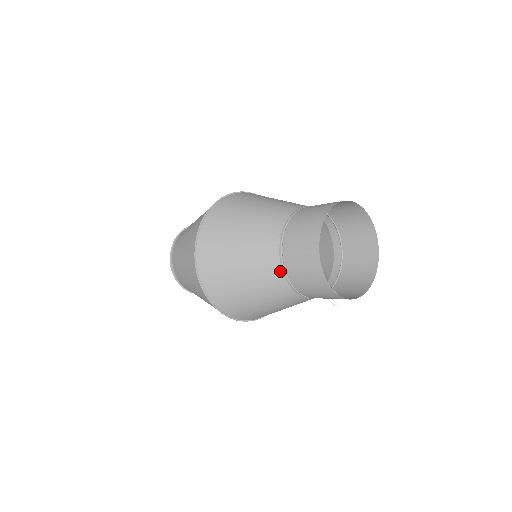
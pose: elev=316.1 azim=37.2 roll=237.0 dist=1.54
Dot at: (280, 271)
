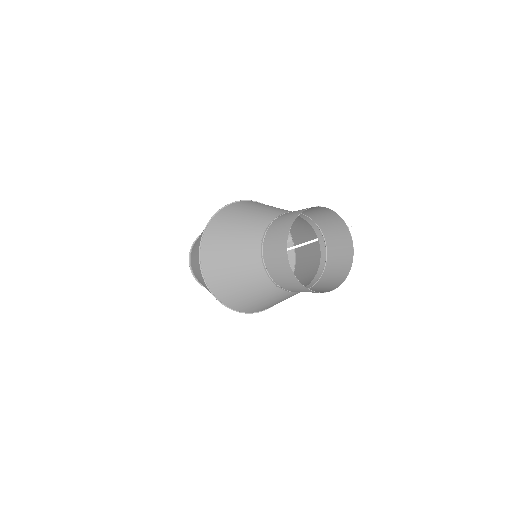
Dot at: occluded
